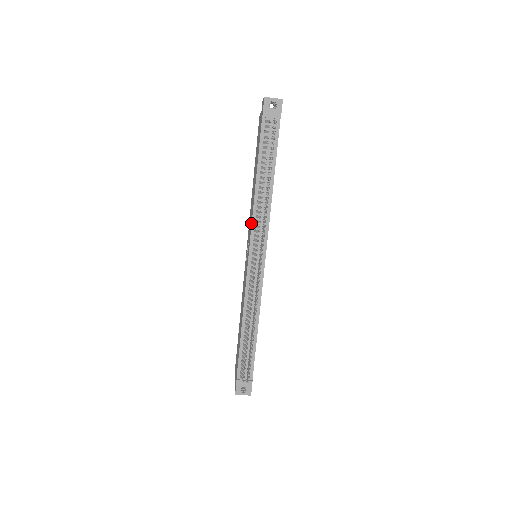
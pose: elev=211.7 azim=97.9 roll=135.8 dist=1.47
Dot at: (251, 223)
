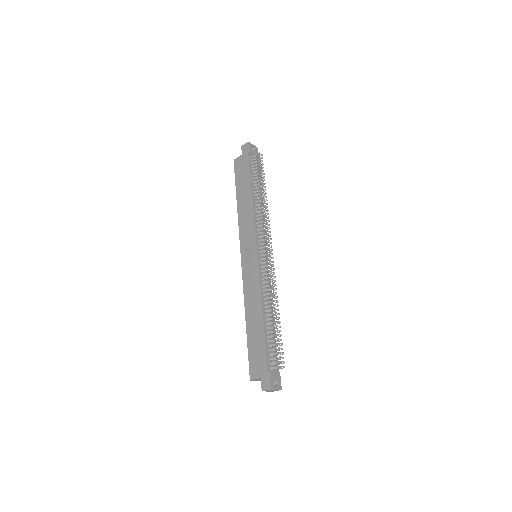
Dot at: (253, 225)
